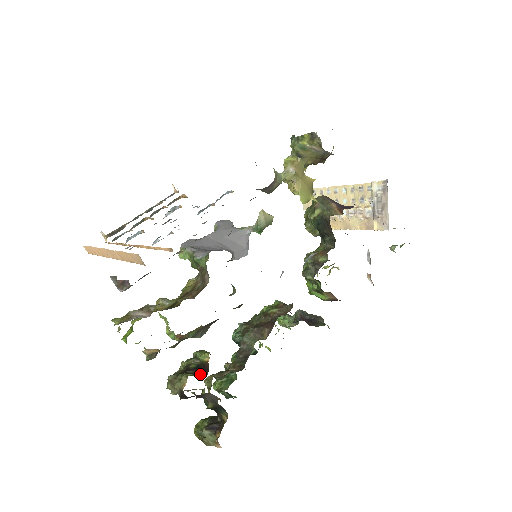
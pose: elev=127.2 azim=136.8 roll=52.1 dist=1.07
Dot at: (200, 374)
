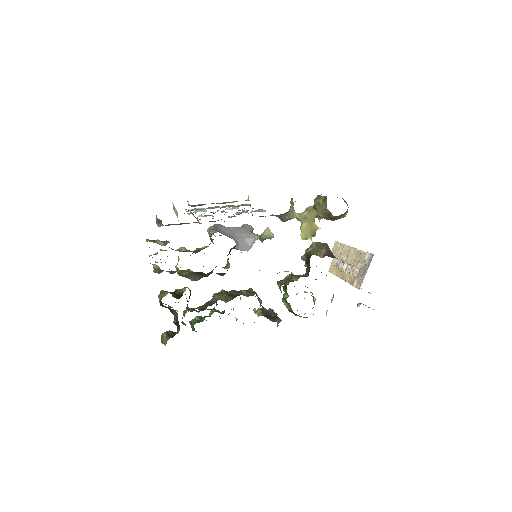
Dot at: (177, 297)
